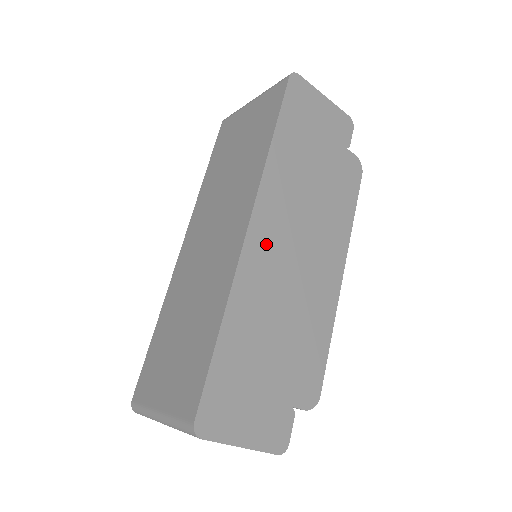
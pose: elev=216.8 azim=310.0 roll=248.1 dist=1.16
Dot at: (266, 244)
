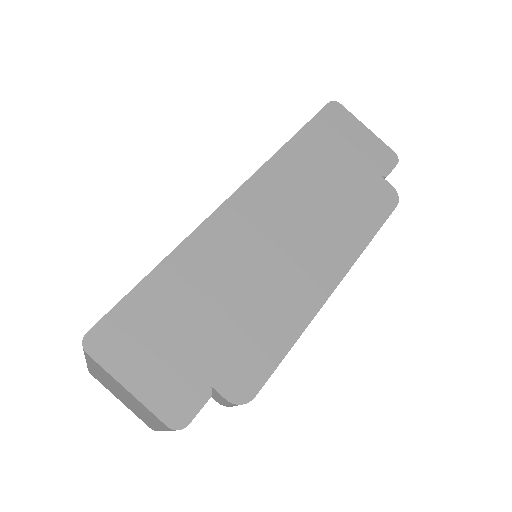
Dot at: (245, 218)
